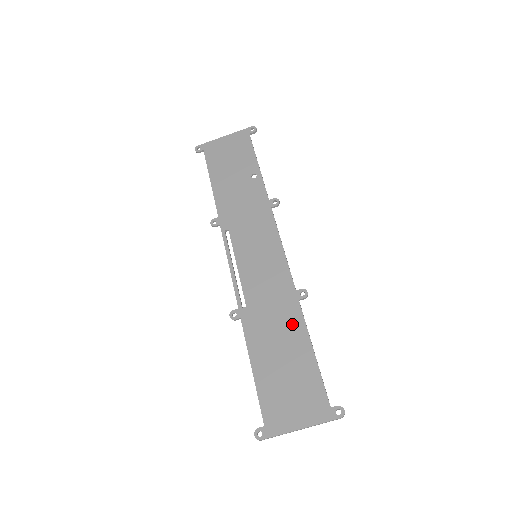
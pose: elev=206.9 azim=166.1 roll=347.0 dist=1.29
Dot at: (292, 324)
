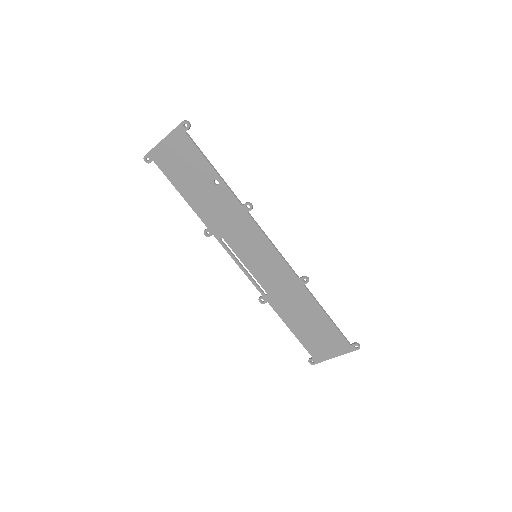
Dot at: (306, 302)
